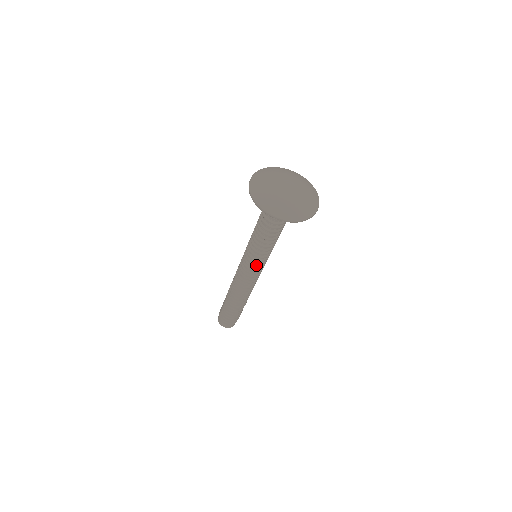
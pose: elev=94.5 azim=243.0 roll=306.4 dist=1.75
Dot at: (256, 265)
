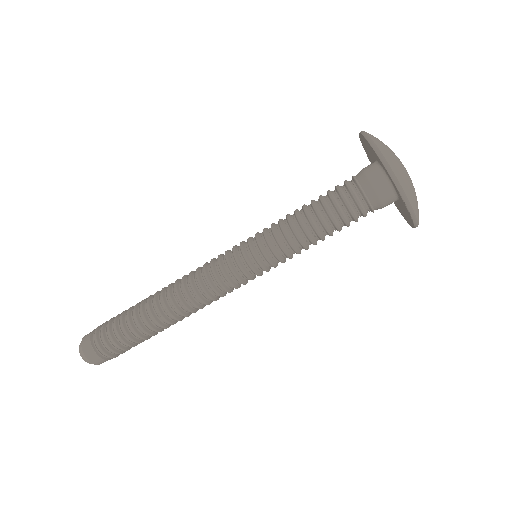
Dot at: (250, 258)
